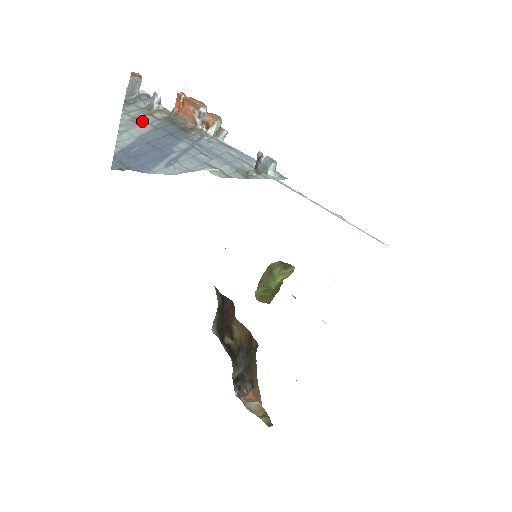
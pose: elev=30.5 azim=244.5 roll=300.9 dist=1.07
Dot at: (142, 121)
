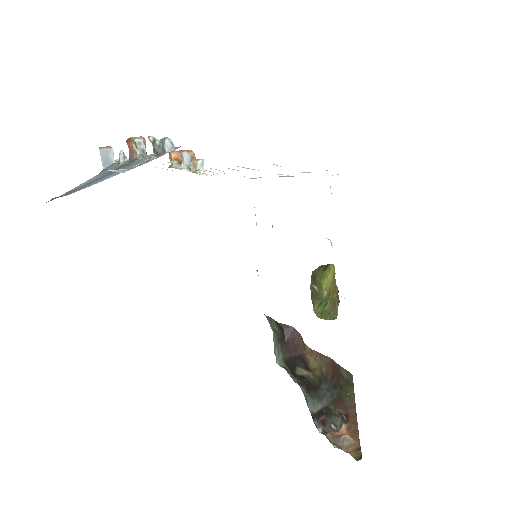
Dot at: (104, 173)
